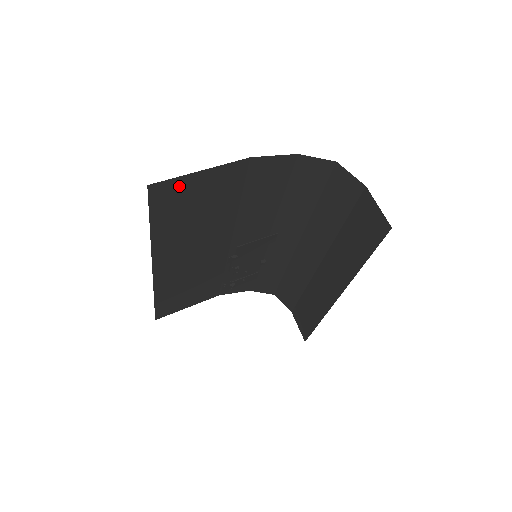
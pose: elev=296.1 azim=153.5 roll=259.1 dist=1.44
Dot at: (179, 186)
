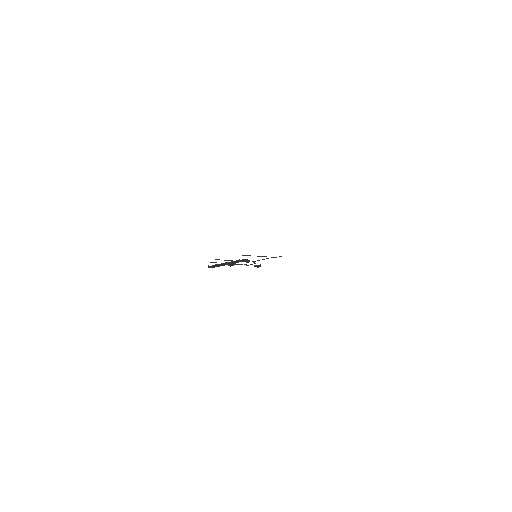
Dot at: occluded
